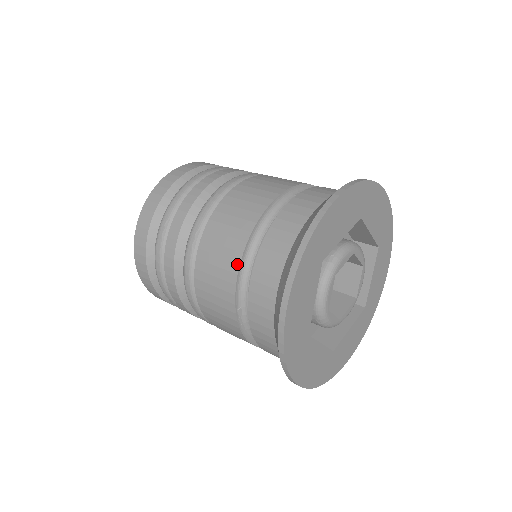
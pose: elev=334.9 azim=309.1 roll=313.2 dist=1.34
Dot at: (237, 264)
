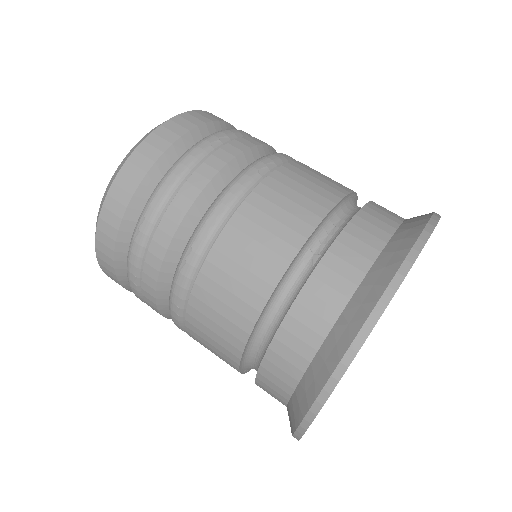
Dot at: (237, 358)
